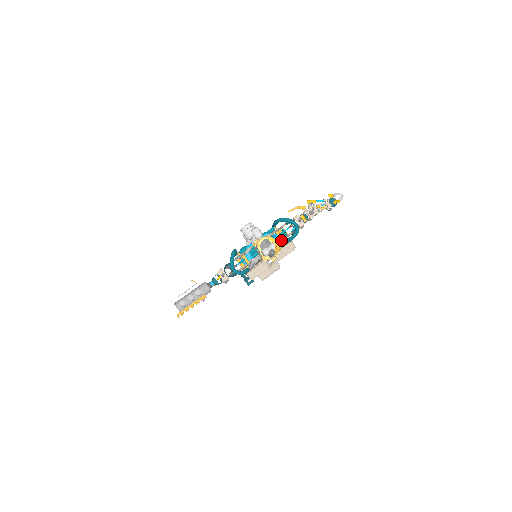
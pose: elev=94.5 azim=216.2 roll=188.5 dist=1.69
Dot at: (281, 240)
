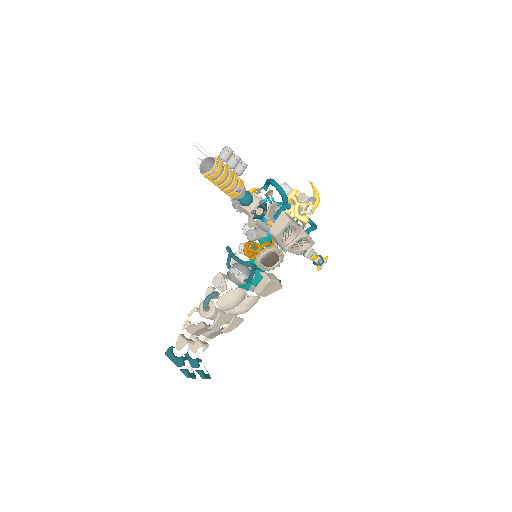
Dot at: (301, 225)
